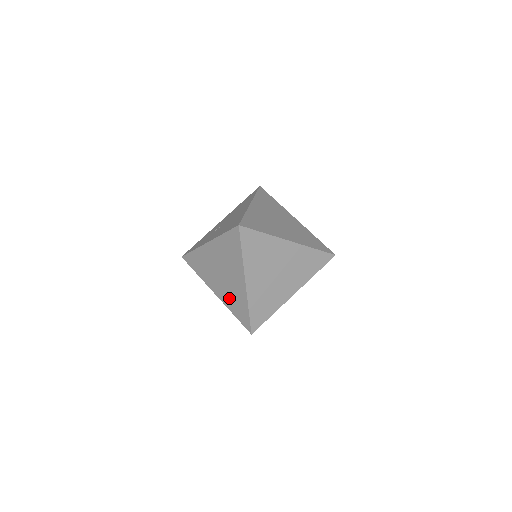
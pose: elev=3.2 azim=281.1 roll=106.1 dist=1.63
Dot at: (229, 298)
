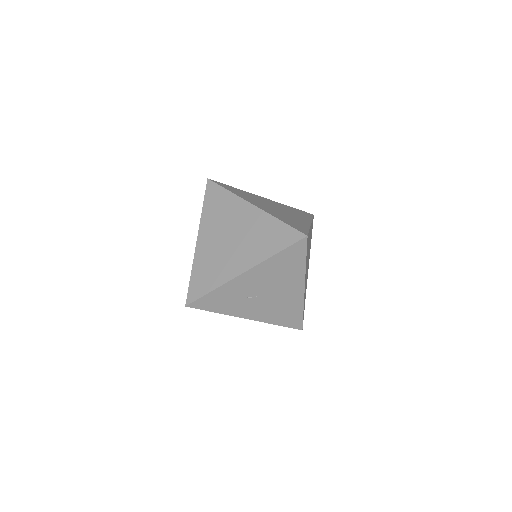
Dot at: occluded
